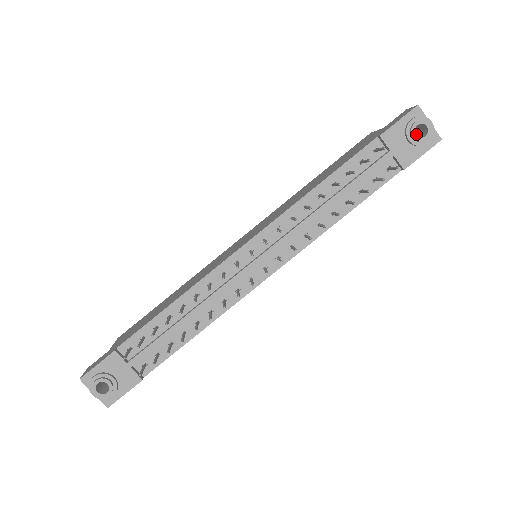
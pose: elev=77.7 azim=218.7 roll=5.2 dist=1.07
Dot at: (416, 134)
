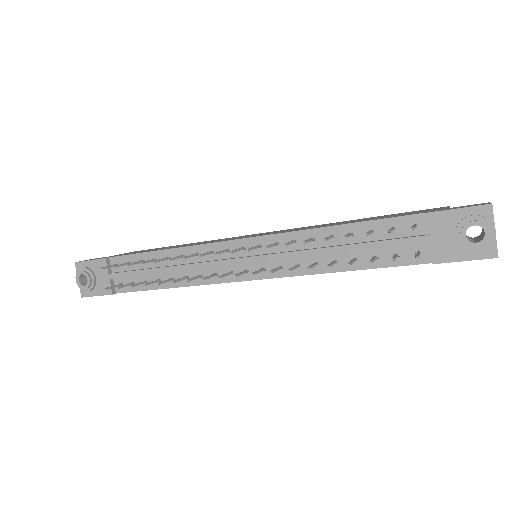
Dot at: (481, 235)
